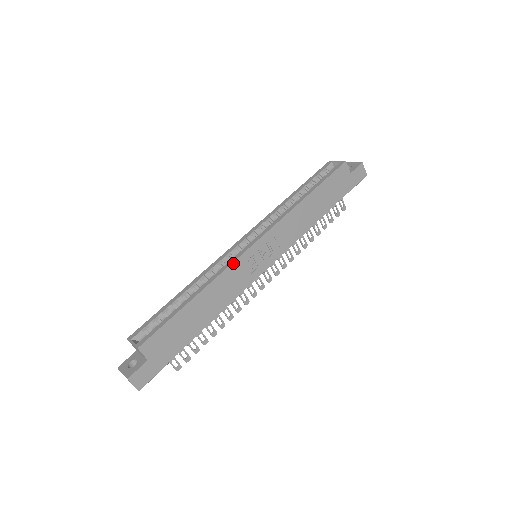
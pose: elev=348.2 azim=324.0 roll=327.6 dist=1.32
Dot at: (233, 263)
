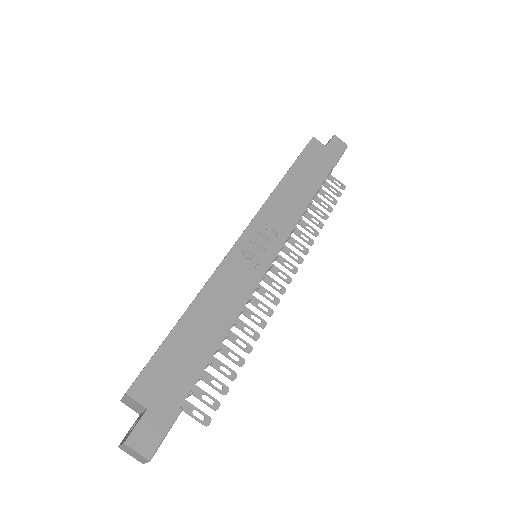
Dot at: (223, 261)
